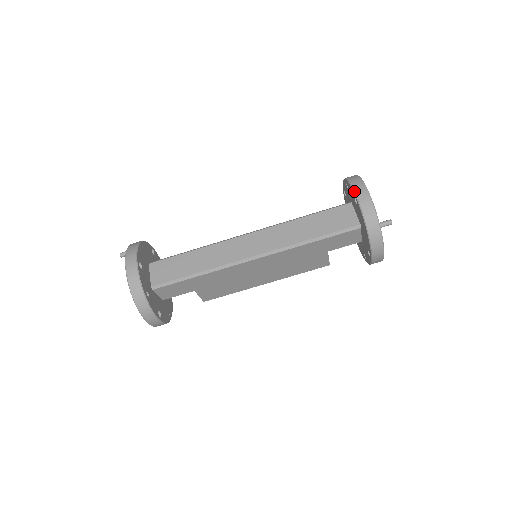
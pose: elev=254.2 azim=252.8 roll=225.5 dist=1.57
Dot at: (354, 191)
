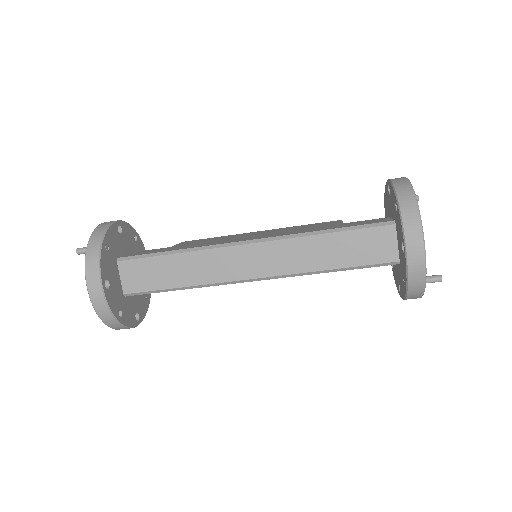
Dot at: (405, 241)
